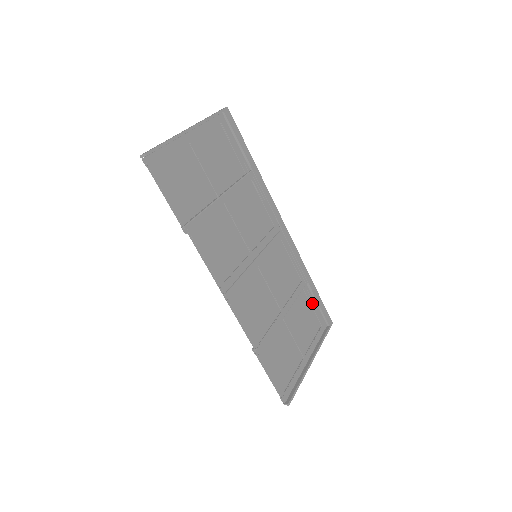
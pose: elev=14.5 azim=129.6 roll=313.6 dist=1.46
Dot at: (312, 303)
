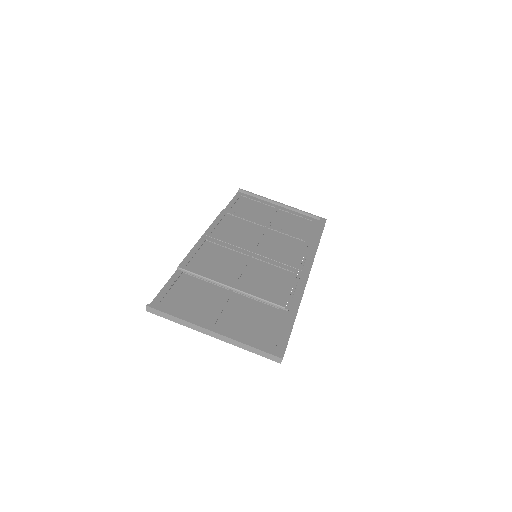
Dot at: (277, 326)
